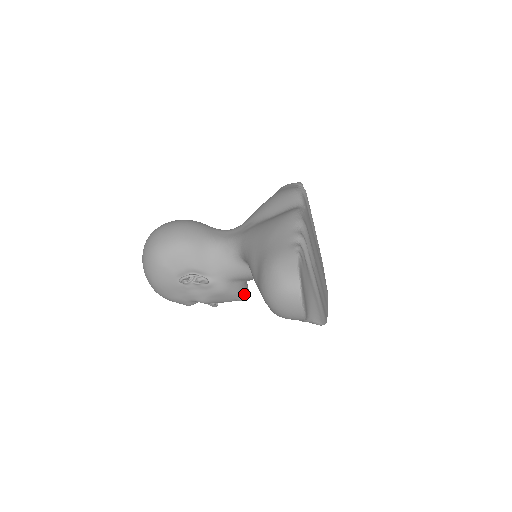
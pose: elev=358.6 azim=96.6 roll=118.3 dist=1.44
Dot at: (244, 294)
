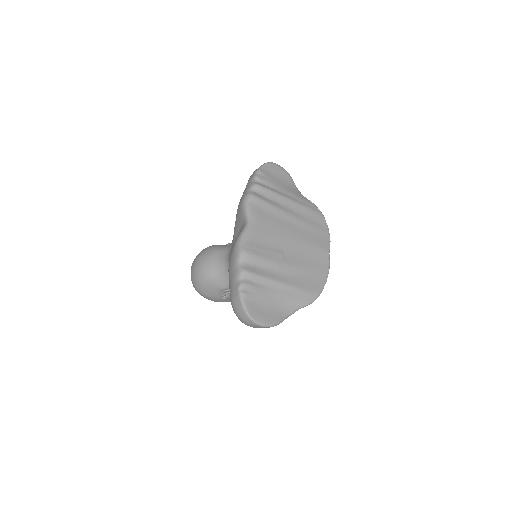
Dot at: occluded
